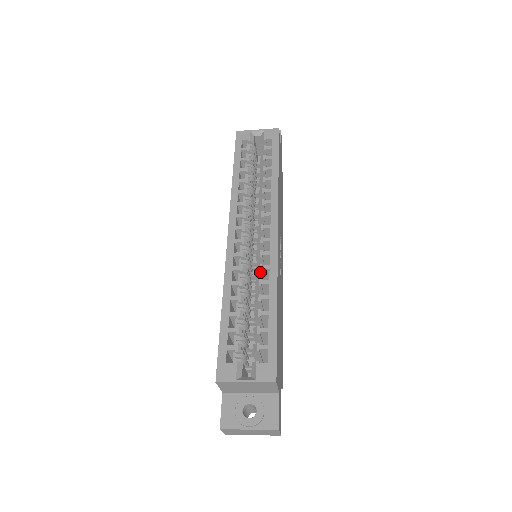
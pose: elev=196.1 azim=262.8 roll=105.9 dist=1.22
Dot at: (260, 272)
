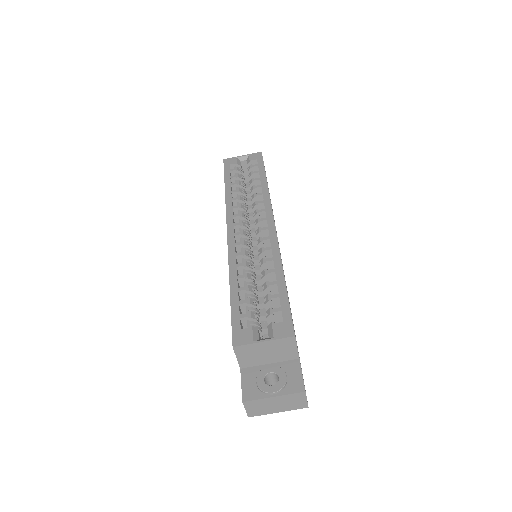
Dot at: (263, 254)
